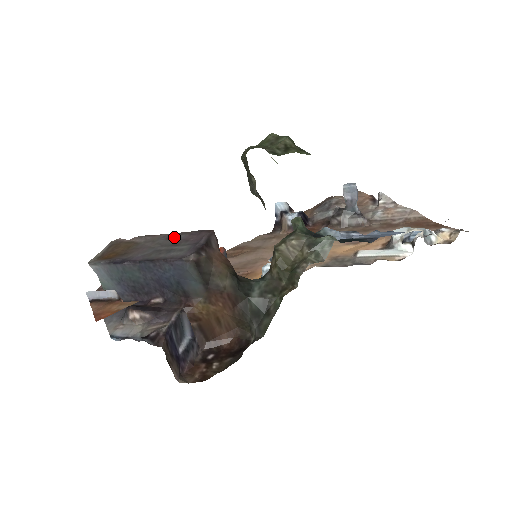
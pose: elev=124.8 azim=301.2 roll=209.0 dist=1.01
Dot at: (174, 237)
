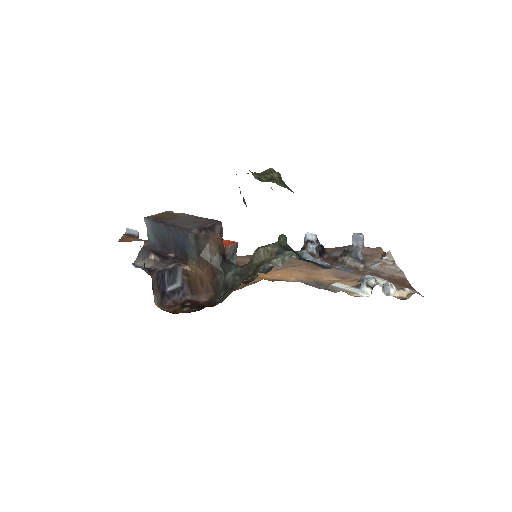
Dot at: (198, 219)
